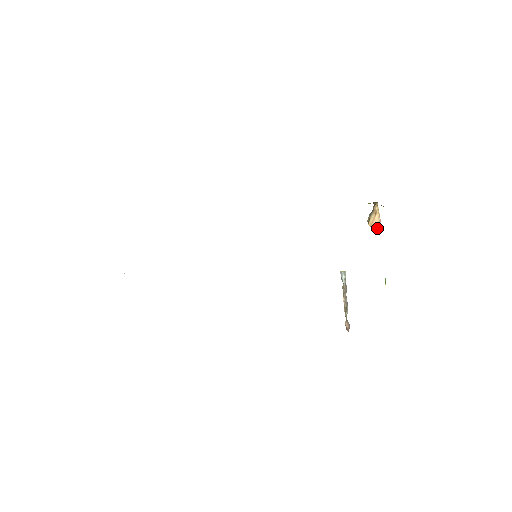
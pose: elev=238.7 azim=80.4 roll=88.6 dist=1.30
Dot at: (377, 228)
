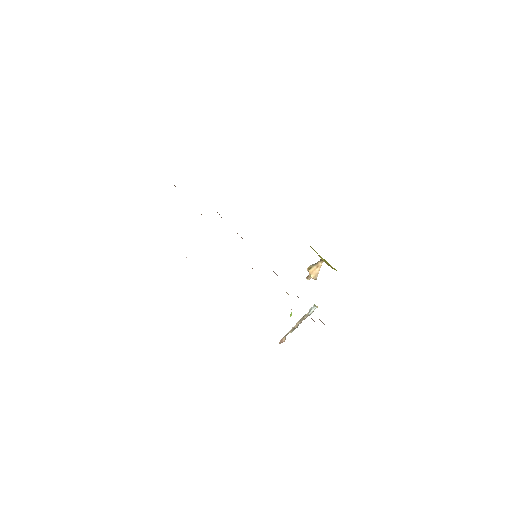
Dot at: (314, 277)
